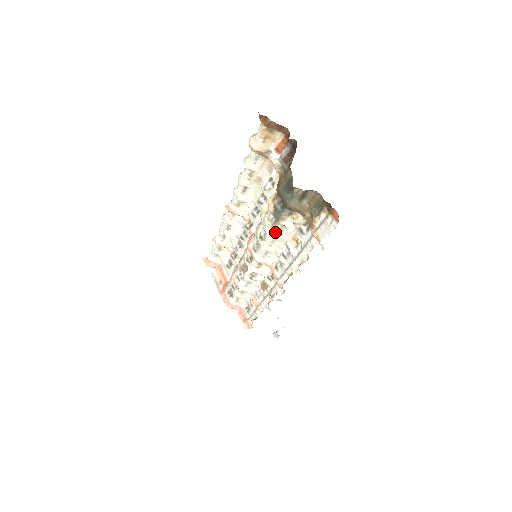
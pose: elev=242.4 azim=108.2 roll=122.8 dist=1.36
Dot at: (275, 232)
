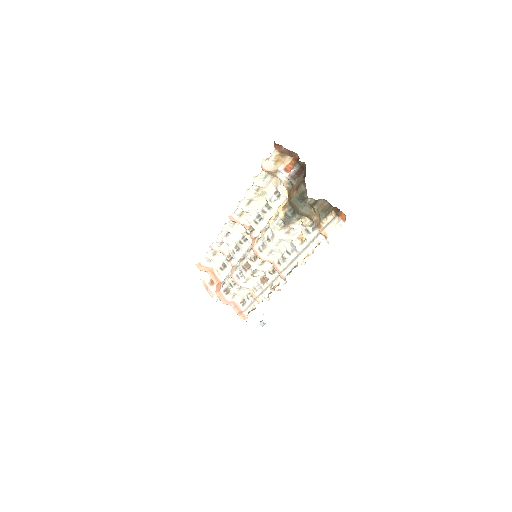
Dot at: (283, 234)
